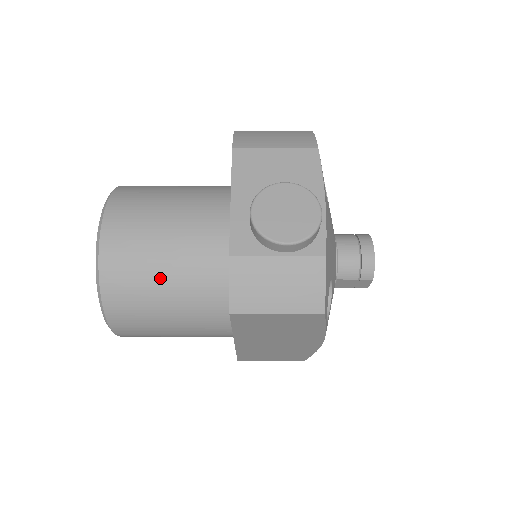
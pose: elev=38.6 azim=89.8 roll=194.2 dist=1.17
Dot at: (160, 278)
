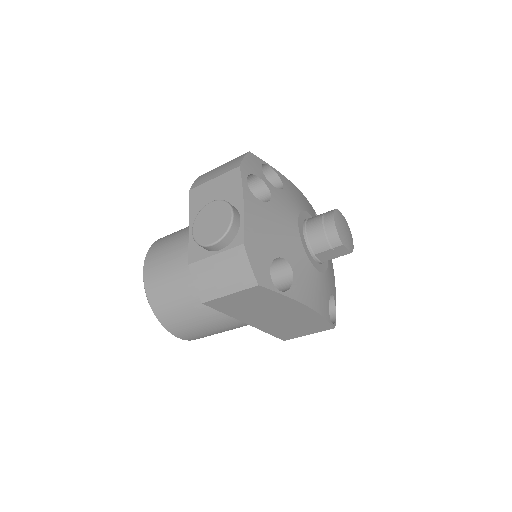
Dot at: (180, 292)
